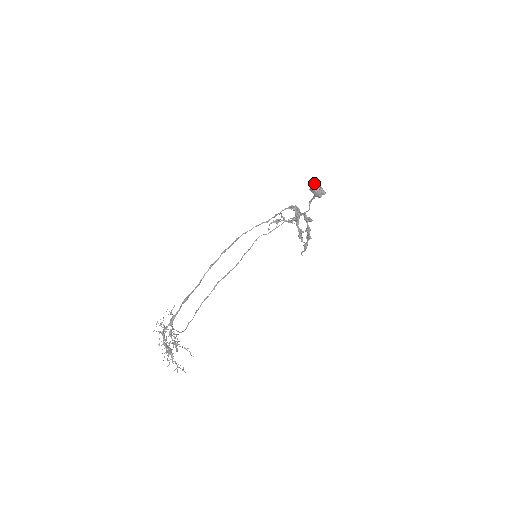
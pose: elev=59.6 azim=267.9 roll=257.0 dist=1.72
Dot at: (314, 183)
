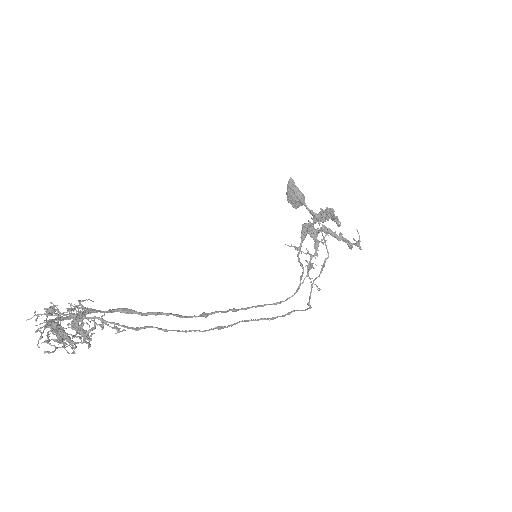
Dot at: (288, 198)
